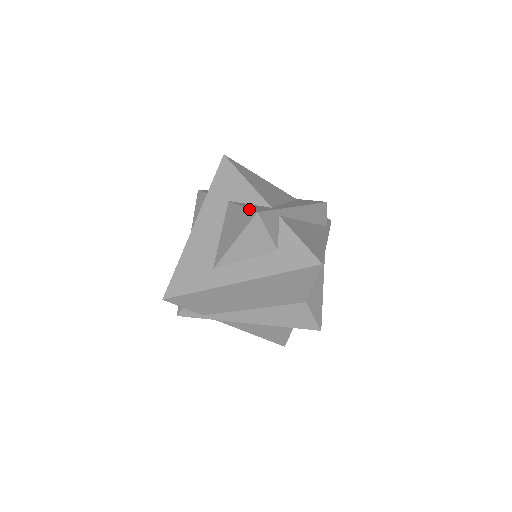
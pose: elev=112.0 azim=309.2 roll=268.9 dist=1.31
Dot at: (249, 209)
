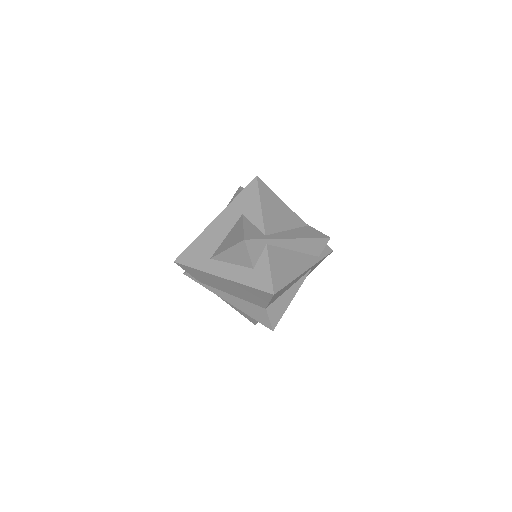
Dot at: (243, 233)
